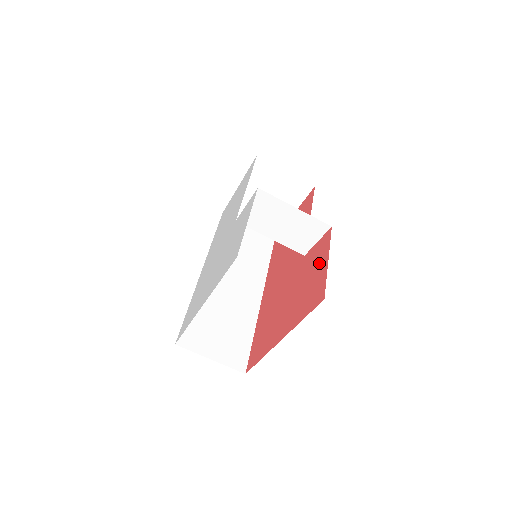
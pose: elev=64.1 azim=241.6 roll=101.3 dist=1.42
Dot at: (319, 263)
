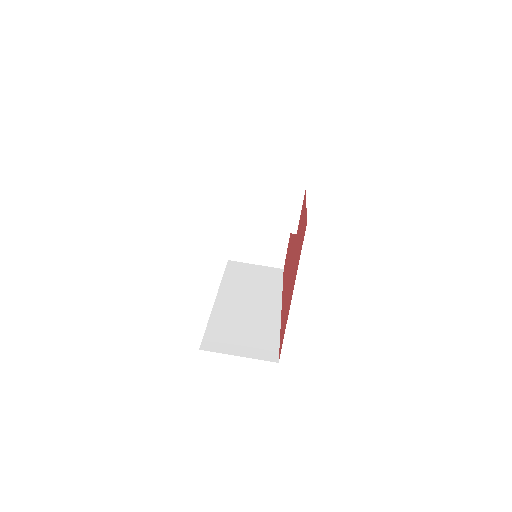
Dot at: (302, 217)
